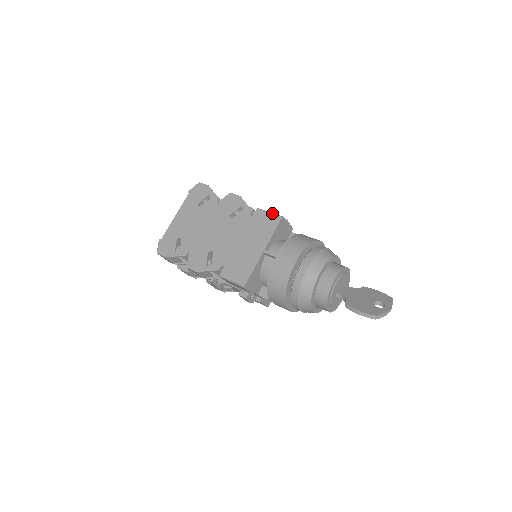
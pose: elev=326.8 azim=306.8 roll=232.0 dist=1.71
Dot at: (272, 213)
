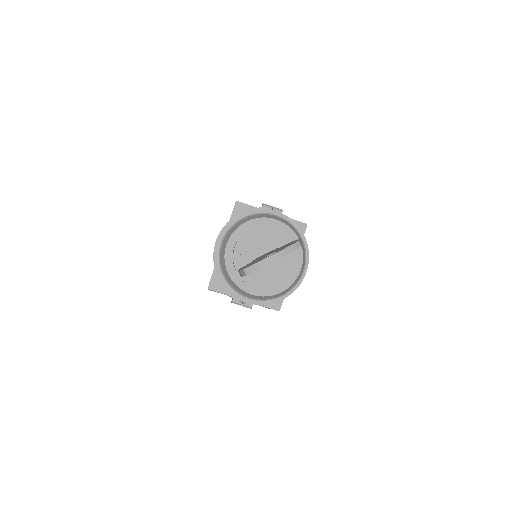
Dot at: occluded
